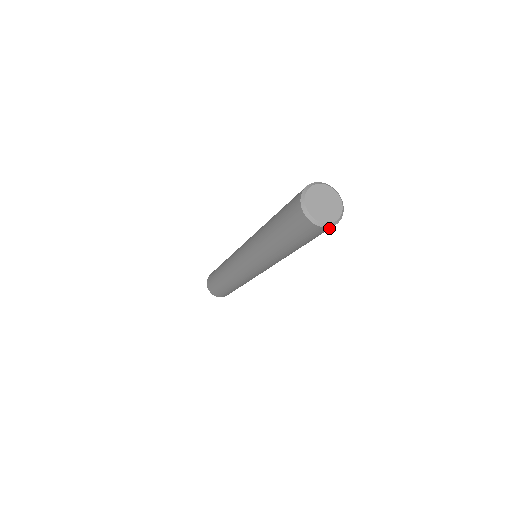
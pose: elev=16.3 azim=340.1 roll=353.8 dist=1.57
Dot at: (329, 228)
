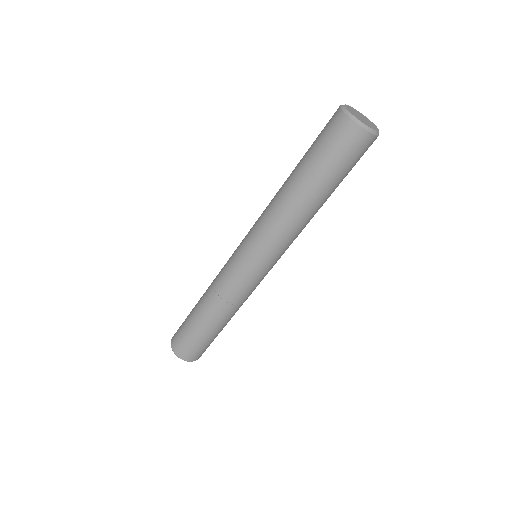
Dot at: (359, 134)
